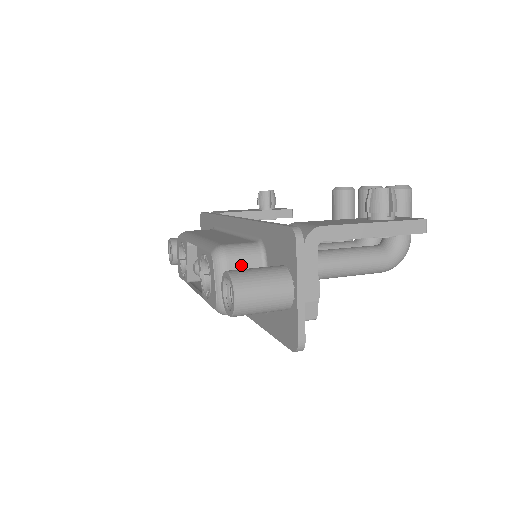
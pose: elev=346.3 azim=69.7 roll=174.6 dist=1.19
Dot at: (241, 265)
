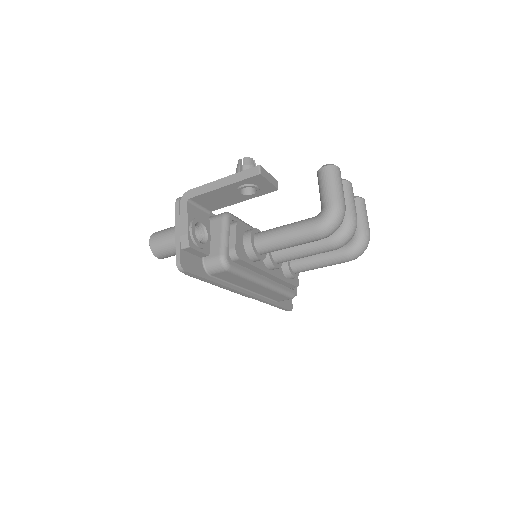
Dot at: occluded
